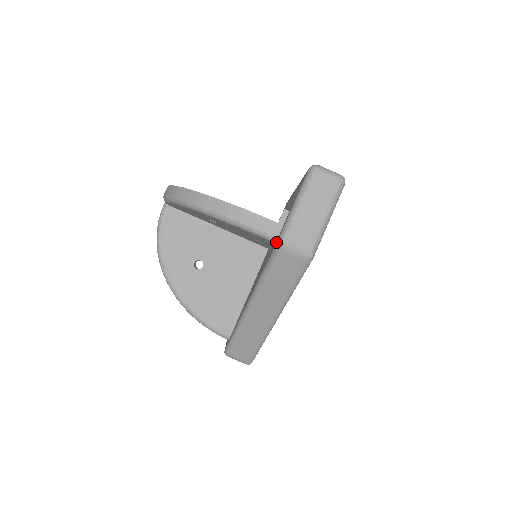
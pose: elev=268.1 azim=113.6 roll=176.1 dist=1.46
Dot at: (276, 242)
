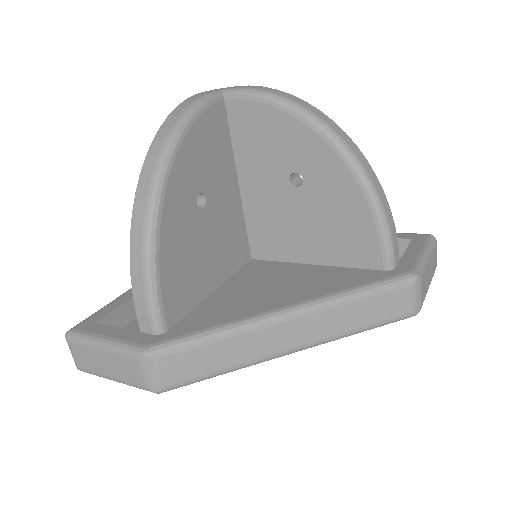
Dot at: (406, 272)
